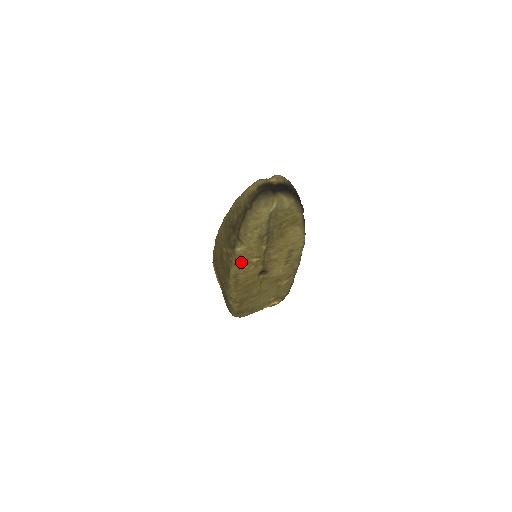
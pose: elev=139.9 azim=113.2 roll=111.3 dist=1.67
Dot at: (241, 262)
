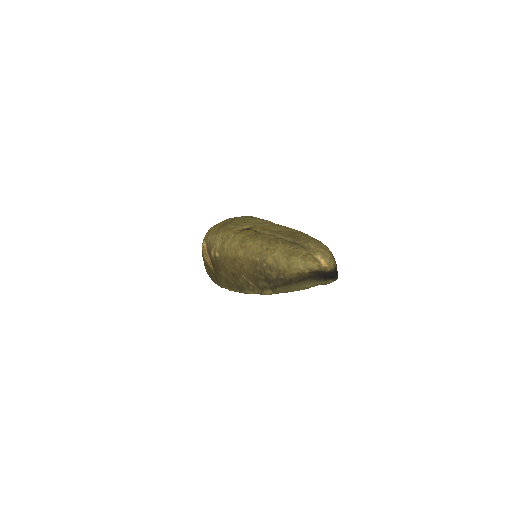
Dot at: occluded
